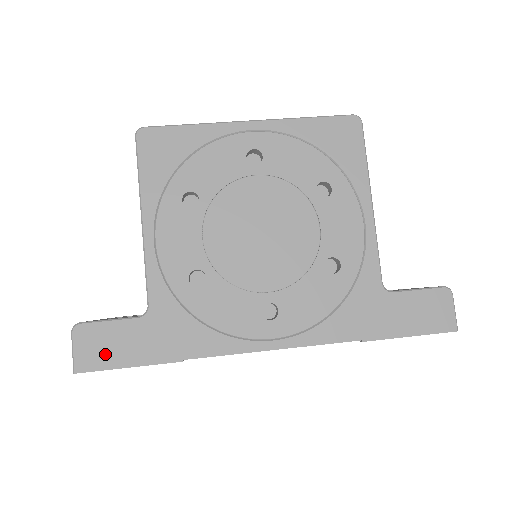
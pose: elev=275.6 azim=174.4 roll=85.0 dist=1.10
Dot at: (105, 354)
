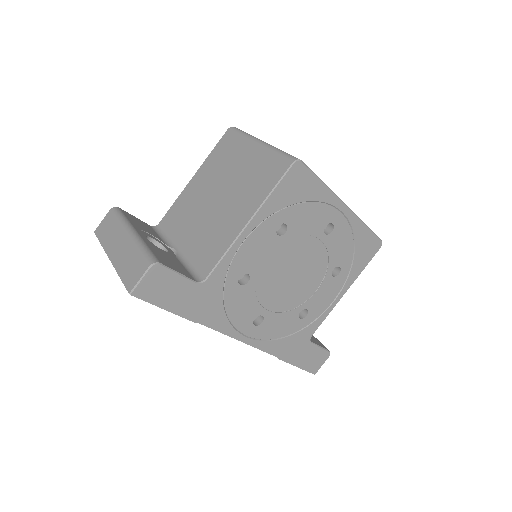
Dot at: (159, 293)
